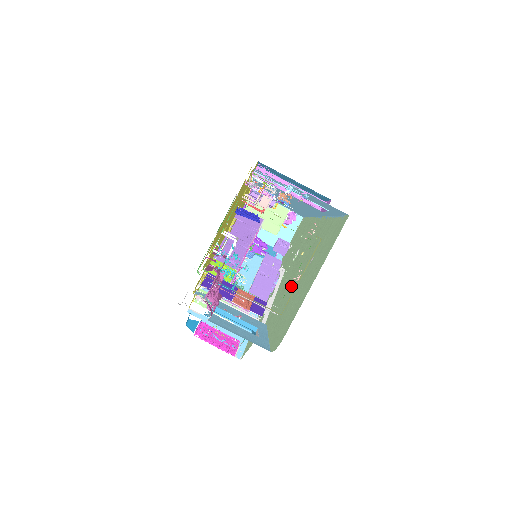
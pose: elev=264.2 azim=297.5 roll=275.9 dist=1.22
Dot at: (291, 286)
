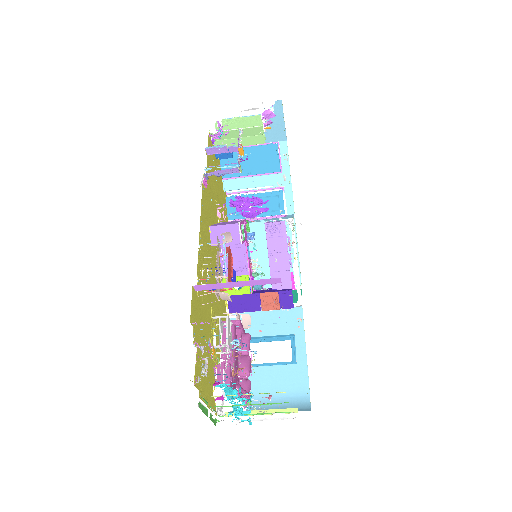
Dot at: occluded
